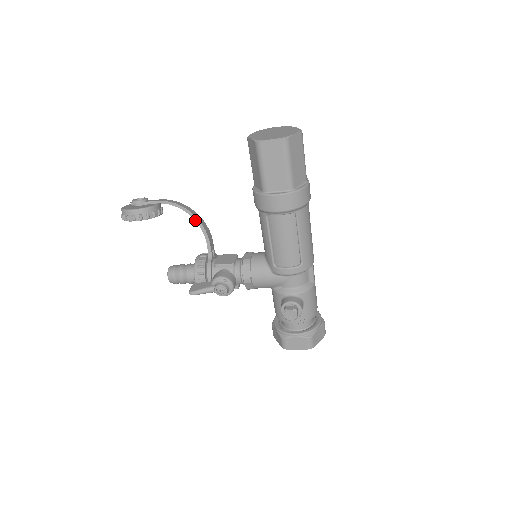
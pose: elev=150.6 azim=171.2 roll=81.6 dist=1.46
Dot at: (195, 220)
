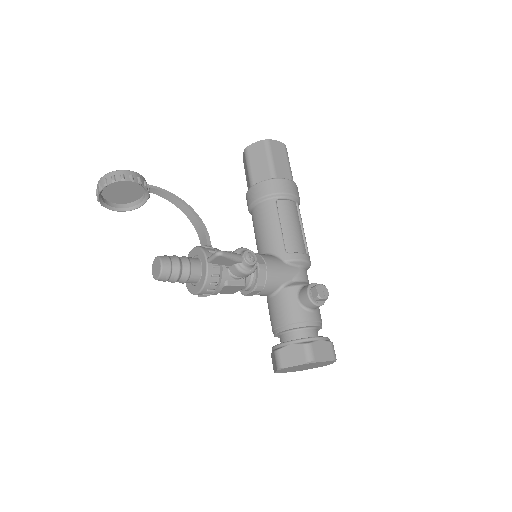
Dot at: (191, 210)
